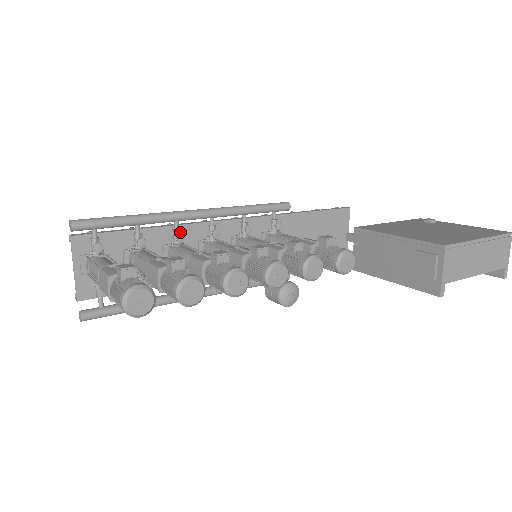
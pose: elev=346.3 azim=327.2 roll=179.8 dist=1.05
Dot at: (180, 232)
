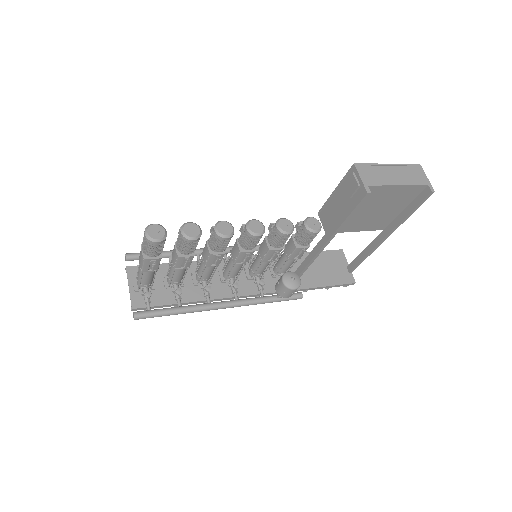
Dot at: occluded
